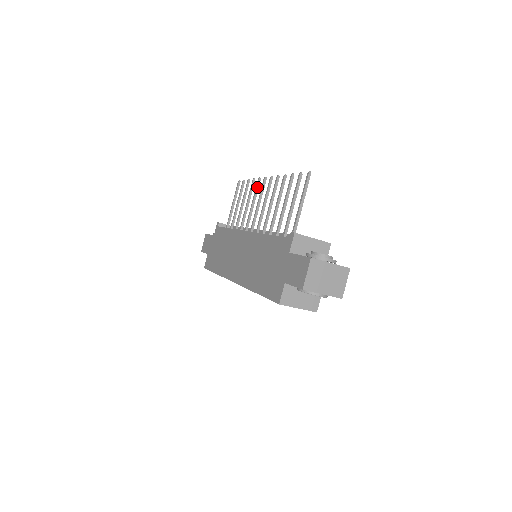
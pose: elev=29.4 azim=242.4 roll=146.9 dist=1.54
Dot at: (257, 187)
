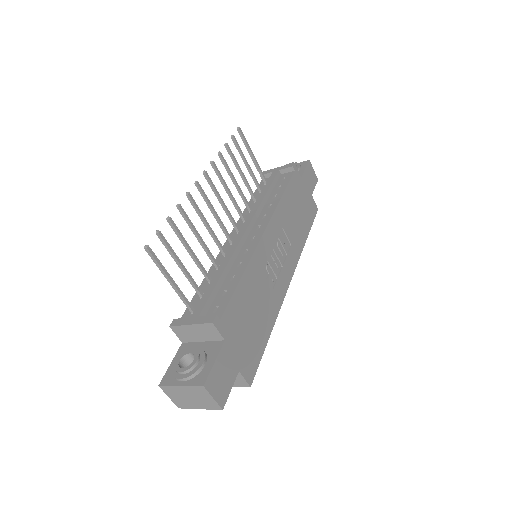
Dot at: (216, 173)
